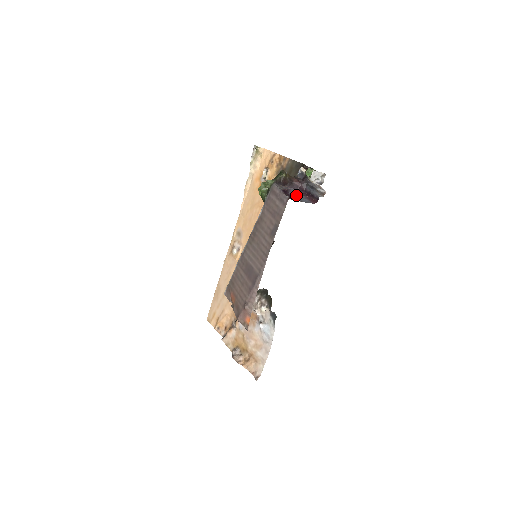
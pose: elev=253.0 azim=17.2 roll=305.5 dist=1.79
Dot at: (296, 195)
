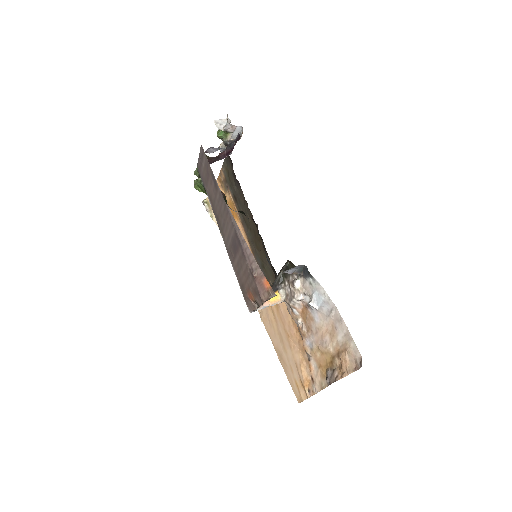
Dot at: occluded
